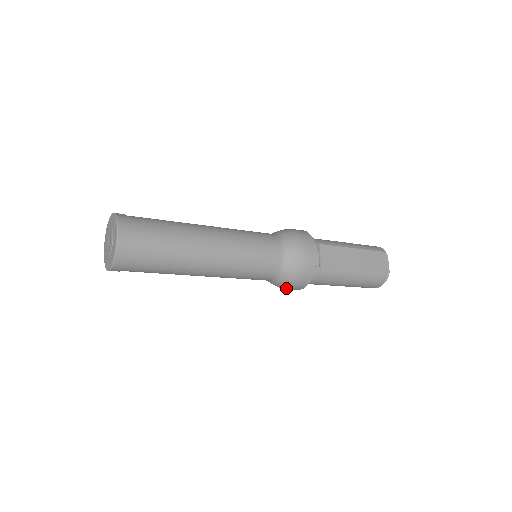
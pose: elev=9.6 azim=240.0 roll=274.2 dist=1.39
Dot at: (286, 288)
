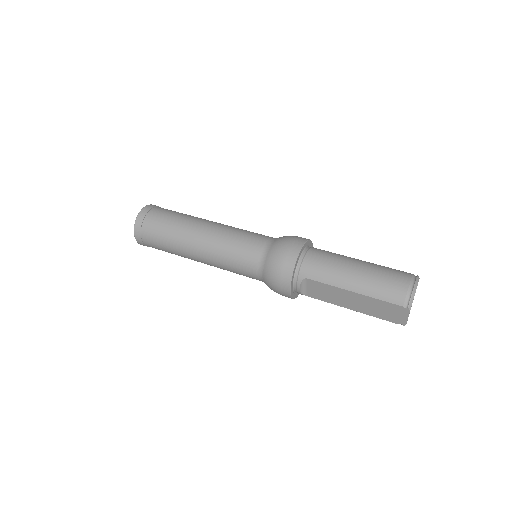
Dot at: occluded
